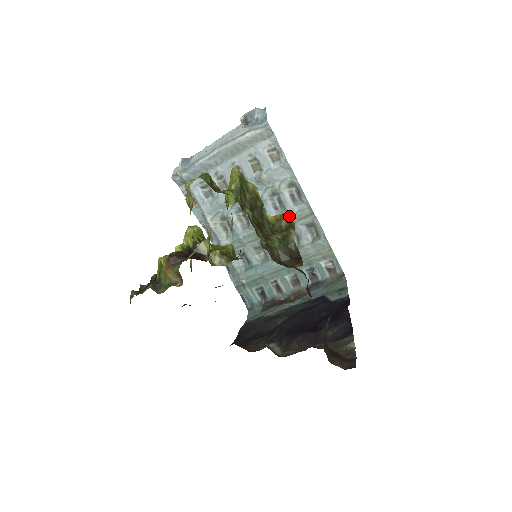
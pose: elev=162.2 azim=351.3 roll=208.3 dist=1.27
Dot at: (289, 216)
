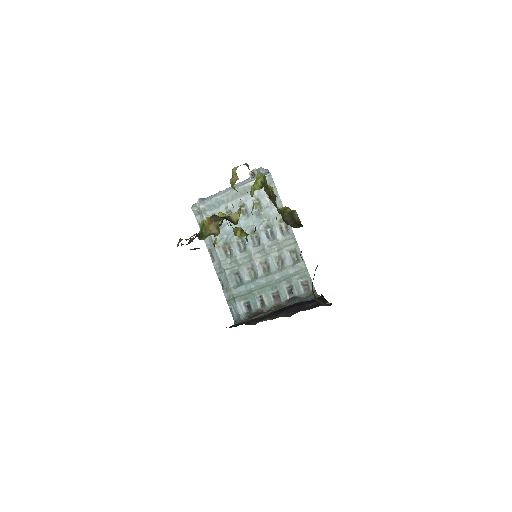
Dot at: (278, 243)
